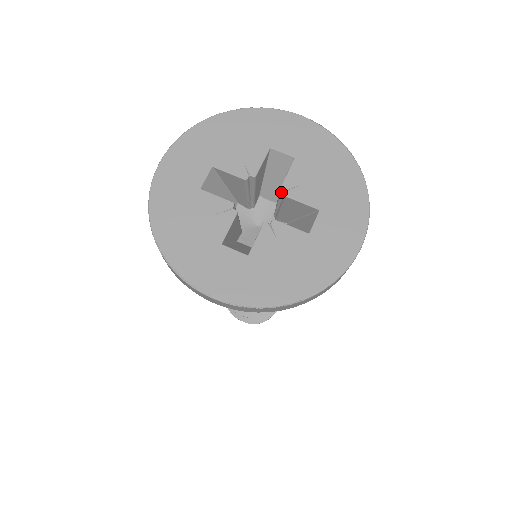
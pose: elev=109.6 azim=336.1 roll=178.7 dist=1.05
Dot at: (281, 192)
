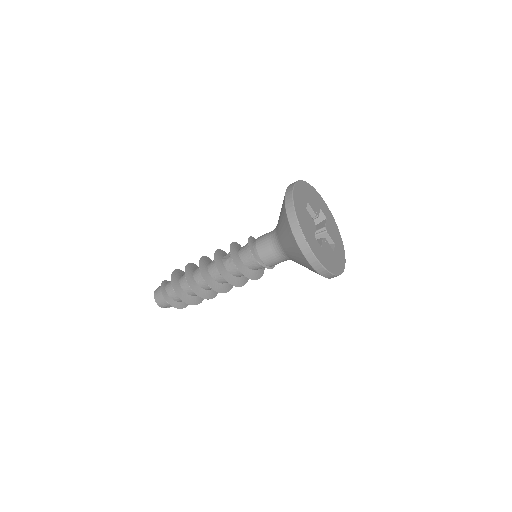
Dot at: (322, 229)
